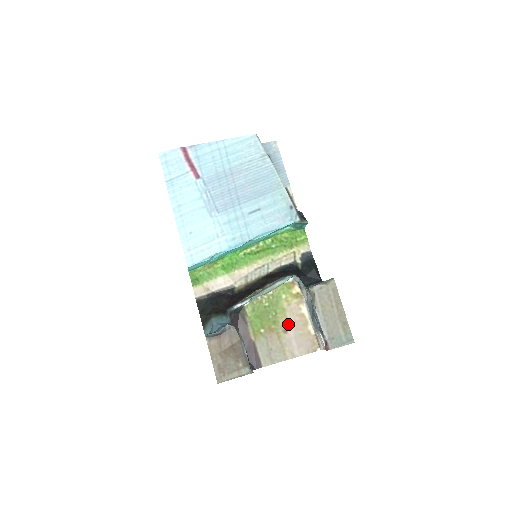
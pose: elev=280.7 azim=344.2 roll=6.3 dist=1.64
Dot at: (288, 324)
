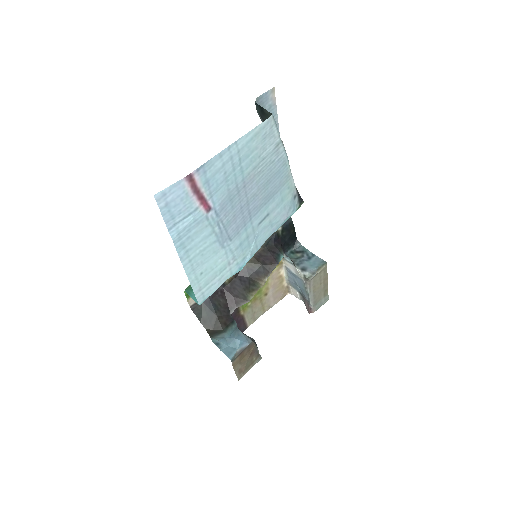
Dot at: (269, 288)
